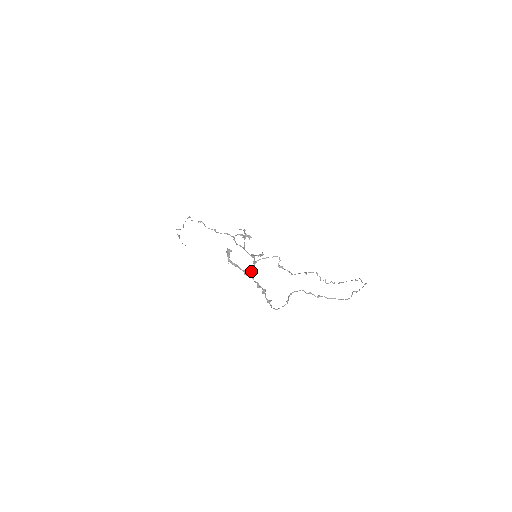
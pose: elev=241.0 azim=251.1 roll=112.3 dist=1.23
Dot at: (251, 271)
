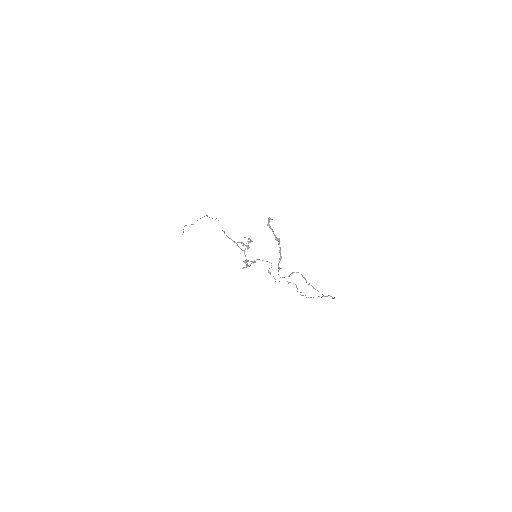
Dot at: occluded
